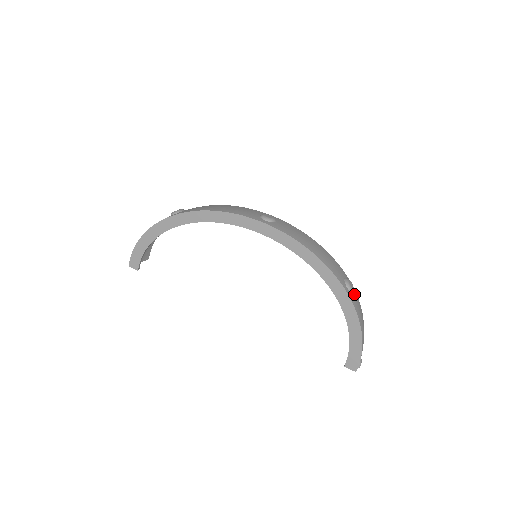
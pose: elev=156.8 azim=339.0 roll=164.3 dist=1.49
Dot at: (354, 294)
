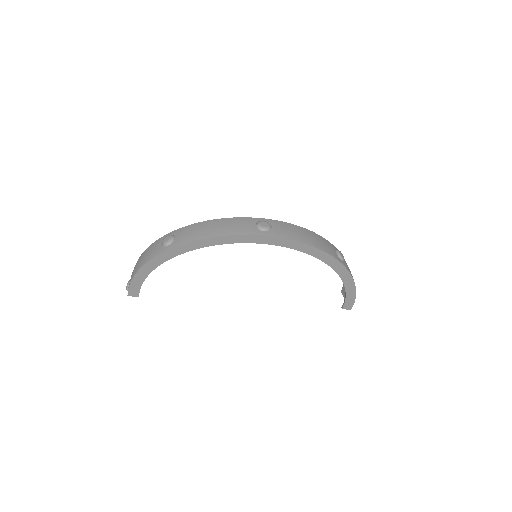
Dot at: occluded
